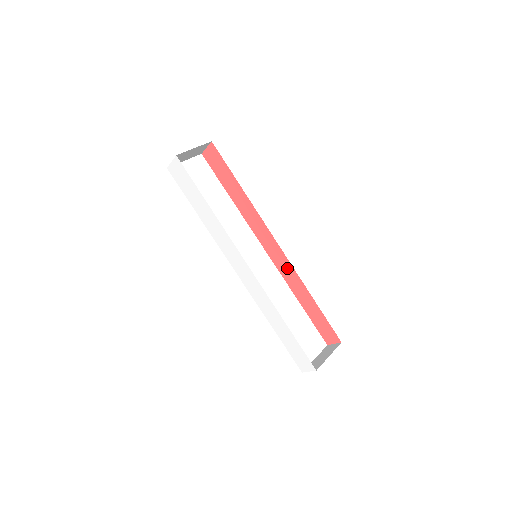
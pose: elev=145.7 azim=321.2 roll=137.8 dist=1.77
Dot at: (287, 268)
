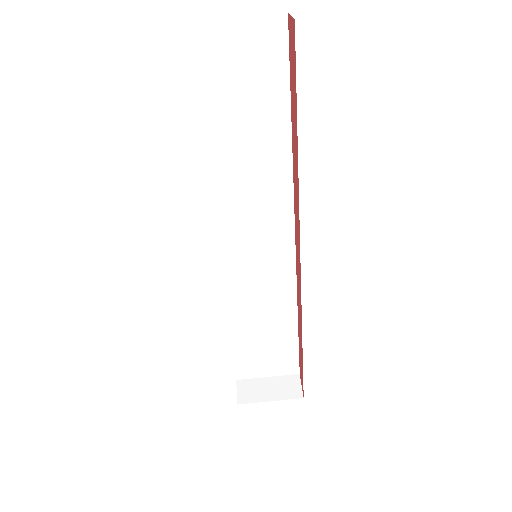
Dot at: (299, 292)
